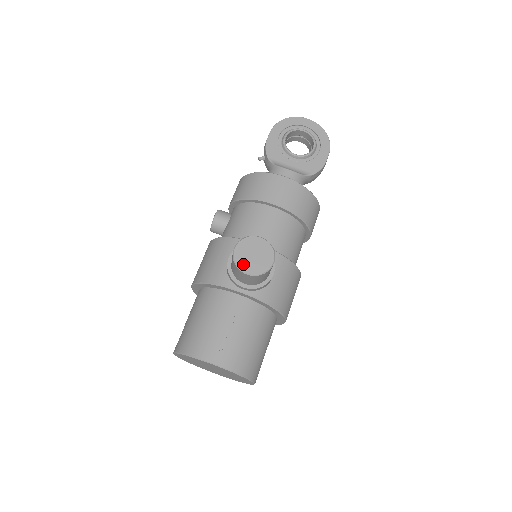
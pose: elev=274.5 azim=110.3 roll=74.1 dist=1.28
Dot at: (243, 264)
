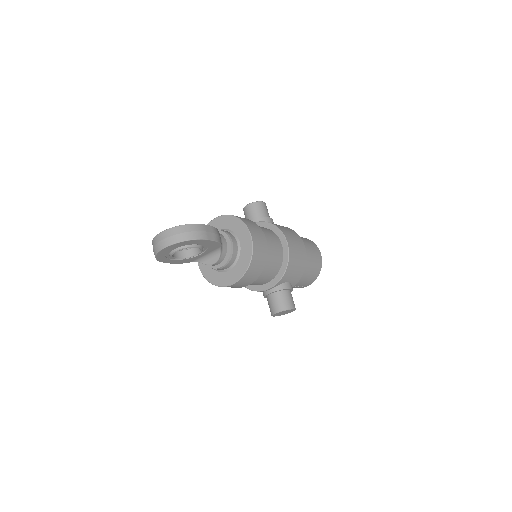
Dot at: (284, 314)
